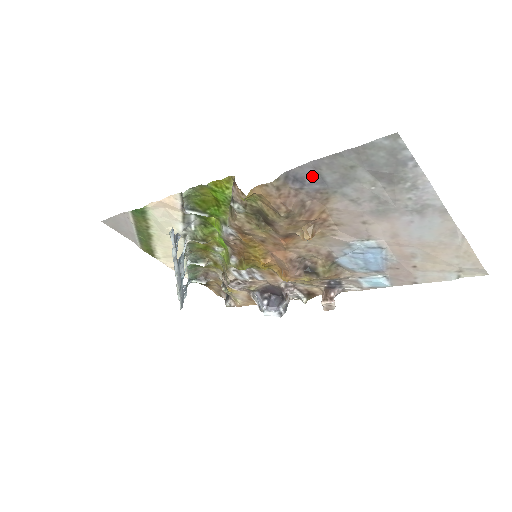
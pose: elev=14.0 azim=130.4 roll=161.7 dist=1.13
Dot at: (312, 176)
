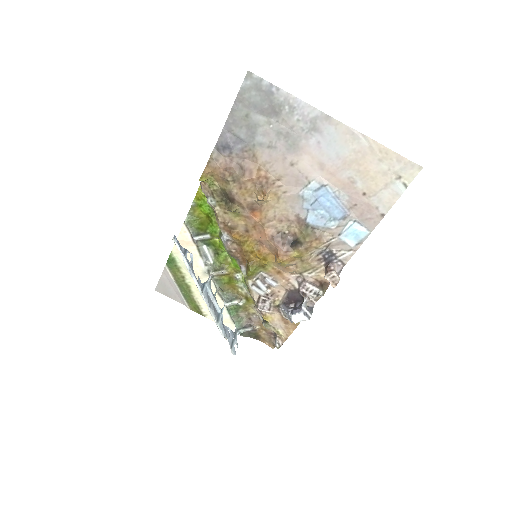
Dot at: (231, 139)
